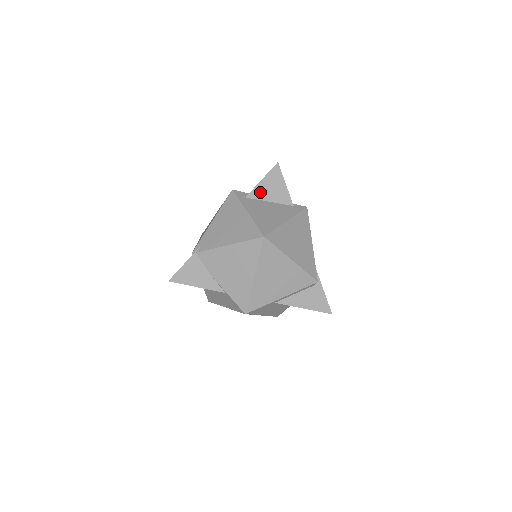
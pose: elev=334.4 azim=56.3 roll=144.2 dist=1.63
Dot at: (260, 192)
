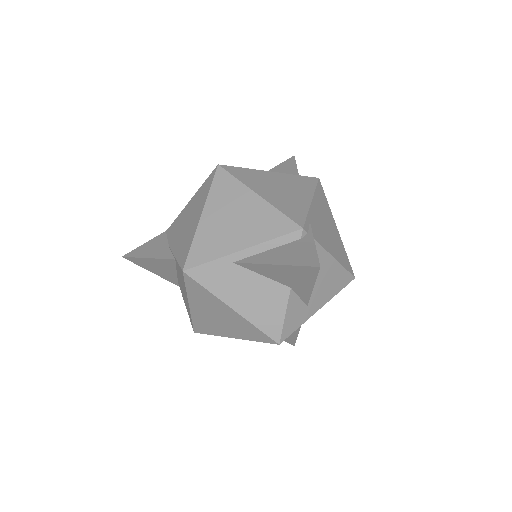
Dot at: occluded
